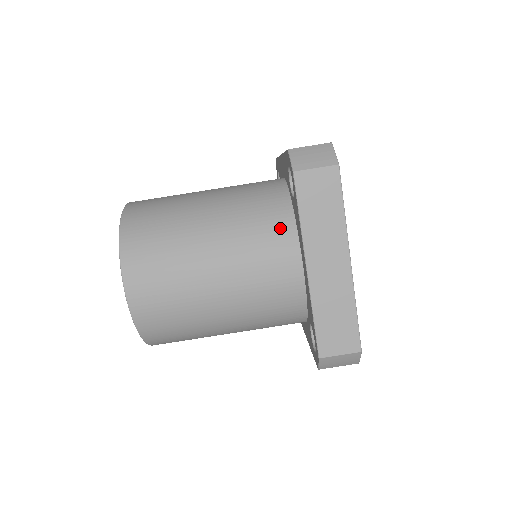
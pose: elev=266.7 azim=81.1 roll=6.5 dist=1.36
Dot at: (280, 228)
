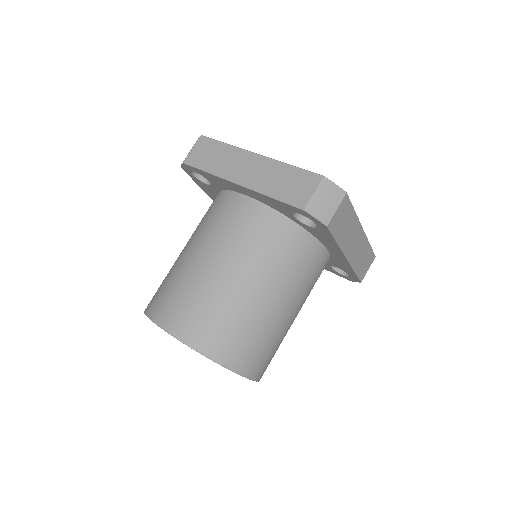
Dot at: (220, 201)
